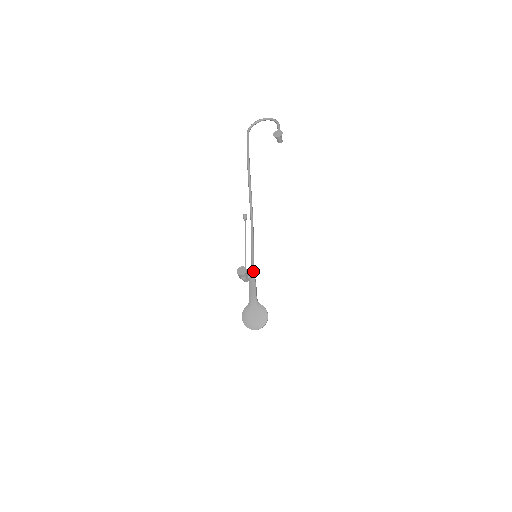
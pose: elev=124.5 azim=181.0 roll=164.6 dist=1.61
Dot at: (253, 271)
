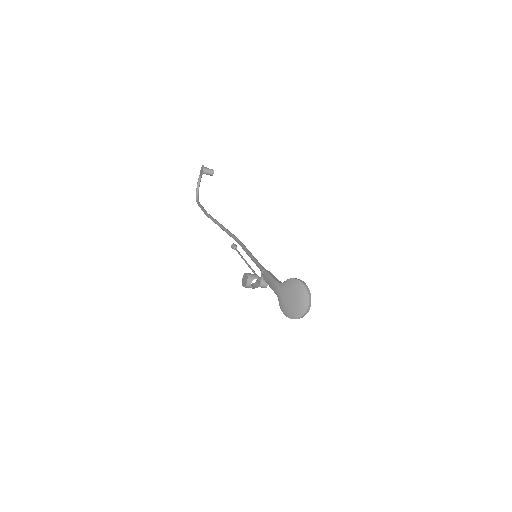
Dot at: (261, 269)
